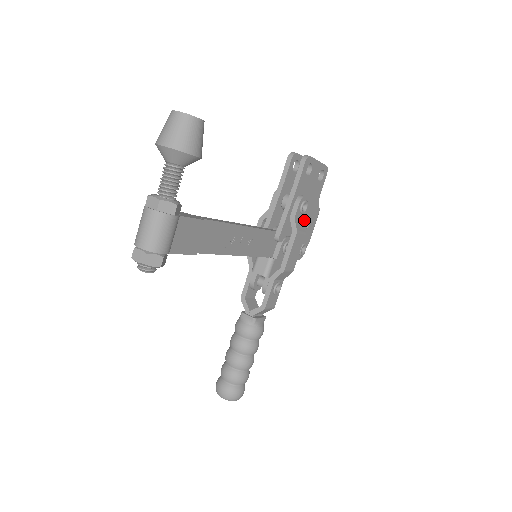
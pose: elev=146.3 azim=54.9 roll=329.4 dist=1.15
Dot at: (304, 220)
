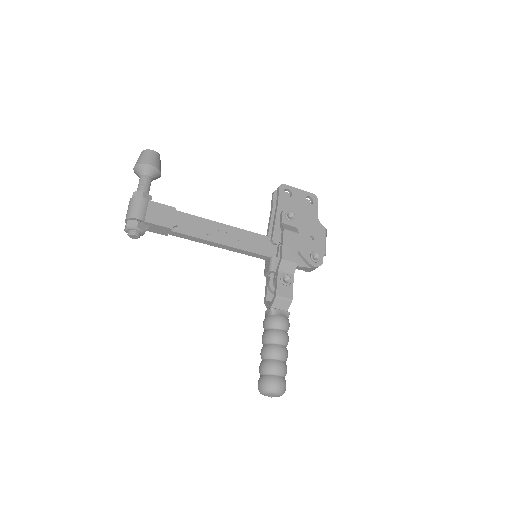
Dot at: (304, 232)
